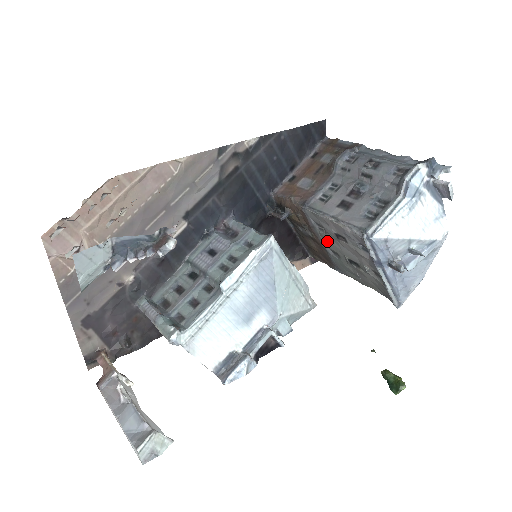
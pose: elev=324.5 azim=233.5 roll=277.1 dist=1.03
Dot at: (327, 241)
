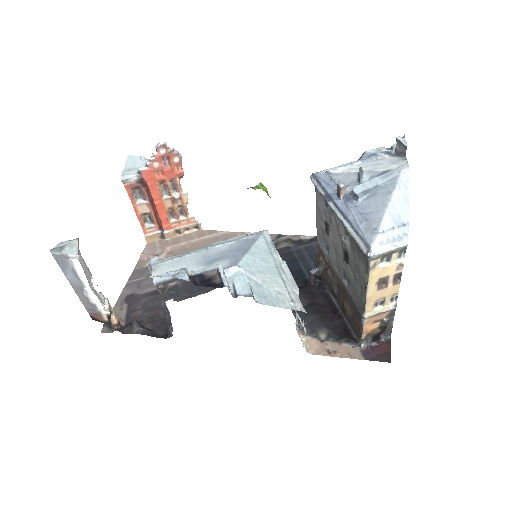
Dot at: (337, 264)
